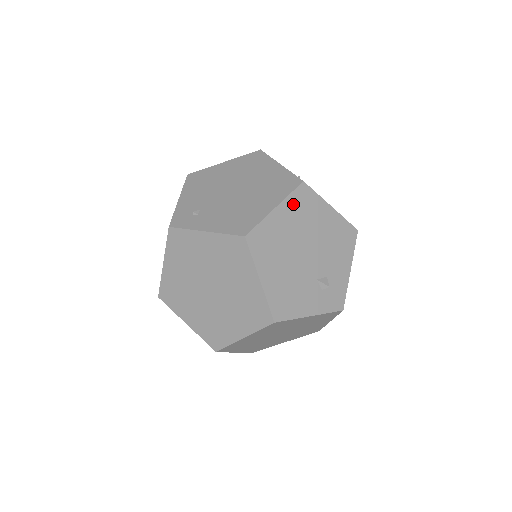
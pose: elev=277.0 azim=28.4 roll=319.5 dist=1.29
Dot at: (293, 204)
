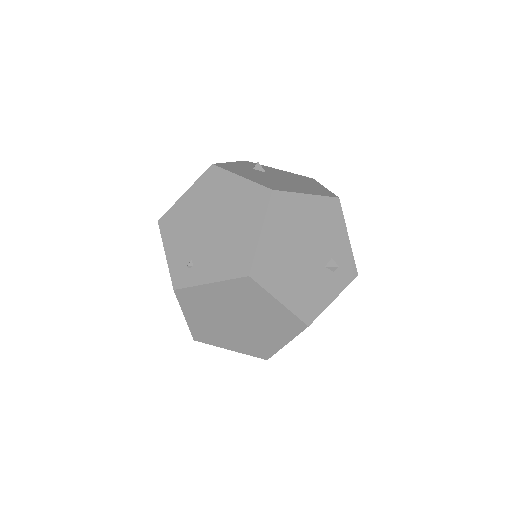
Dot at: (274, 217)
